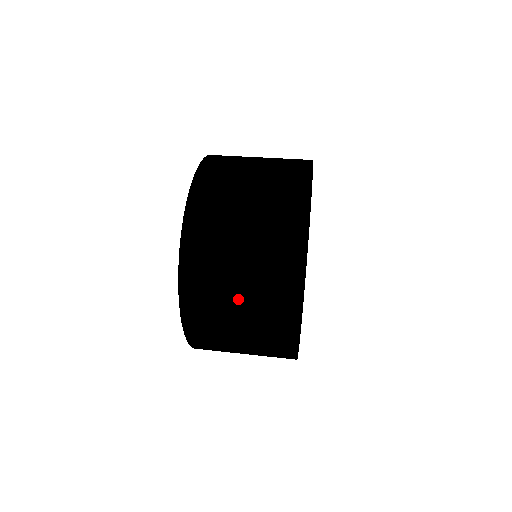
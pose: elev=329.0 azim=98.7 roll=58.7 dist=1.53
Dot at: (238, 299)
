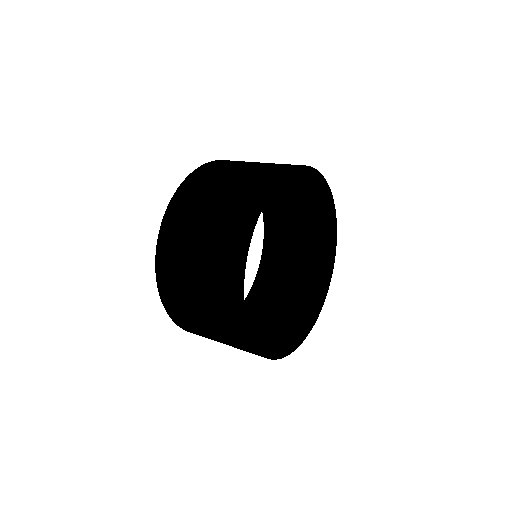
Dot at: (197, 252)
